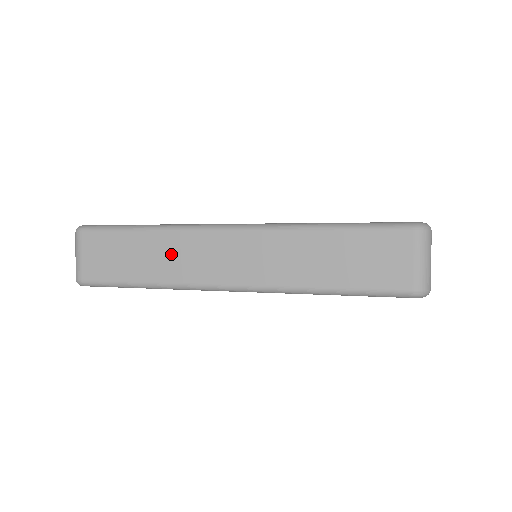
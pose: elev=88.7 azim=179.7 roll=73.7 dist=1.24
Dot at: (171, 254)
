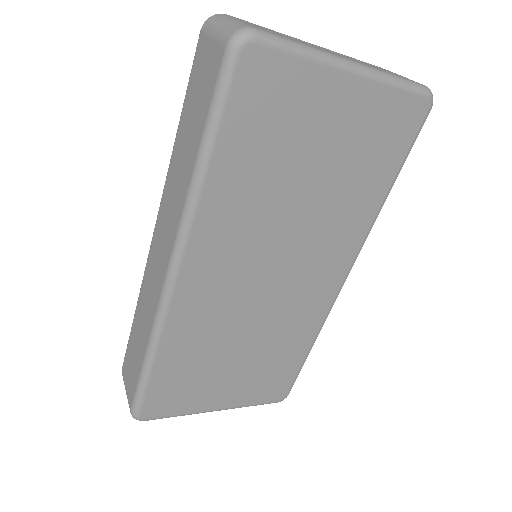
Dot at: (145, 306)
